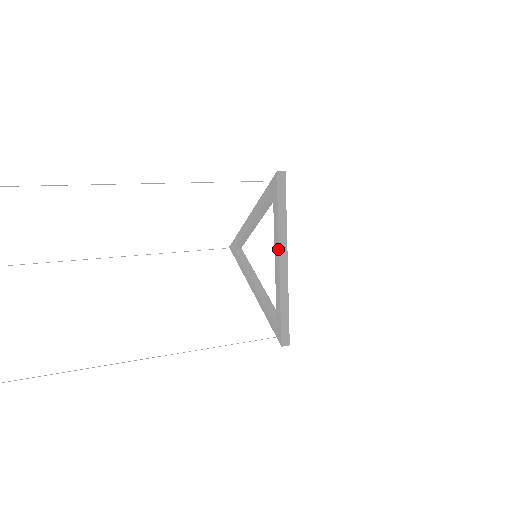
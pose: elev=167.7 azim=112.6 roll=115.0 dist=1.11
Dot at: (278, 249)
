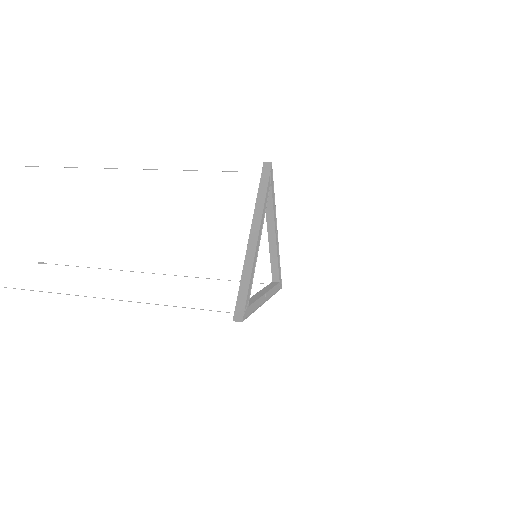
Dot at: (251, 226)
